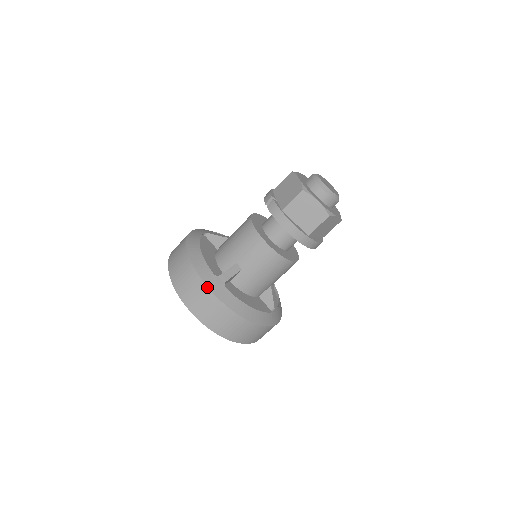
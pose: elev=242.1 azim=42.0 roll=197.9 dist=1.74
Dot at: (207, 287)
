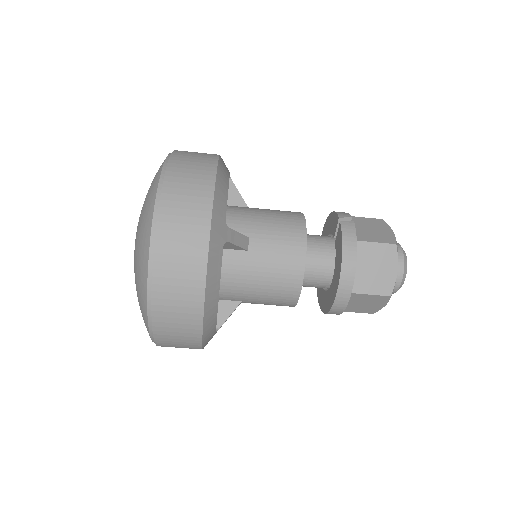
Dot at: (211, 222)
